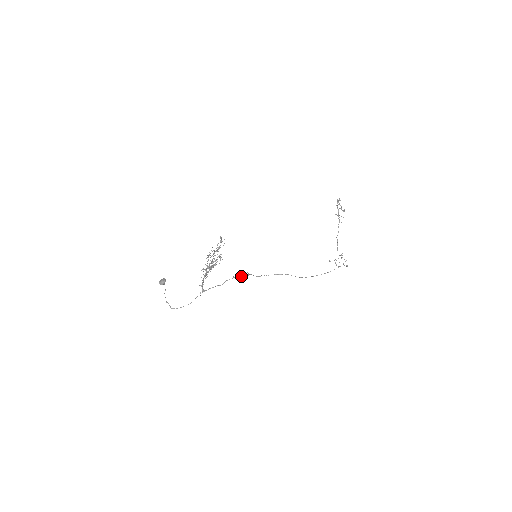
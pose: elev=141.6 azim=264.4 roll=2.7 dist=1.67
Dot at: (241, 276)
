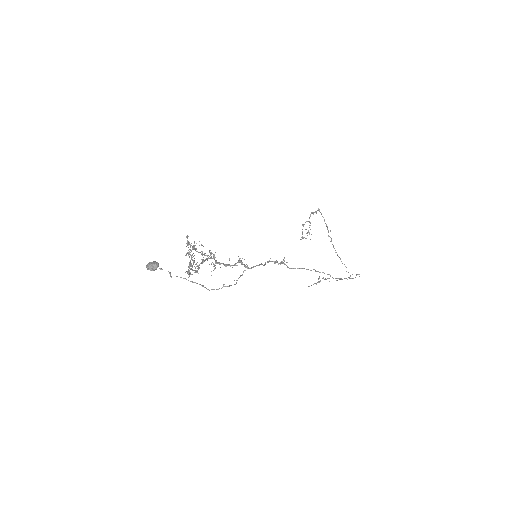
Dot at: (276, 261)
